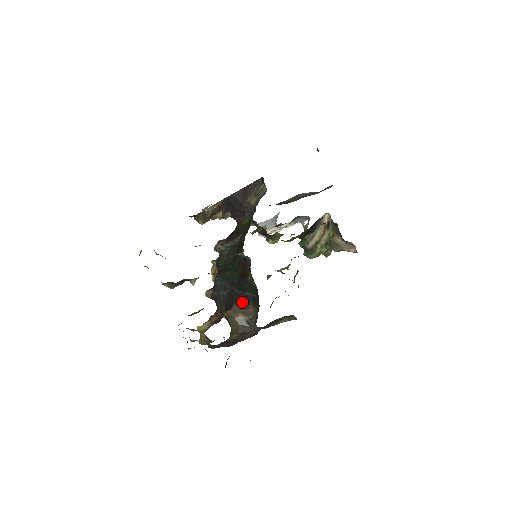
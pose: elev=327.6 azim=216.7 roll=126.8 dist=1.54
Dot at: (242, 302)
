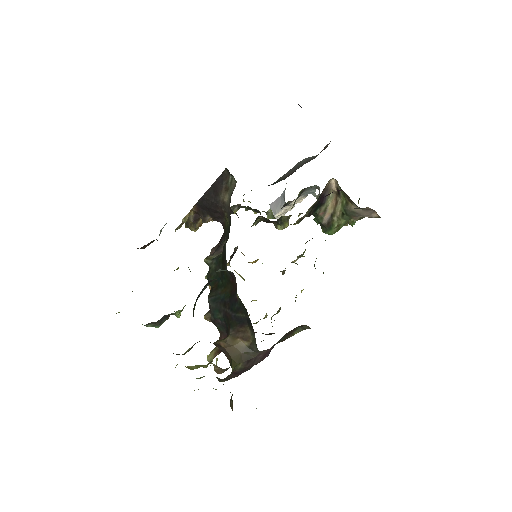
Dot at: (237, 326)
